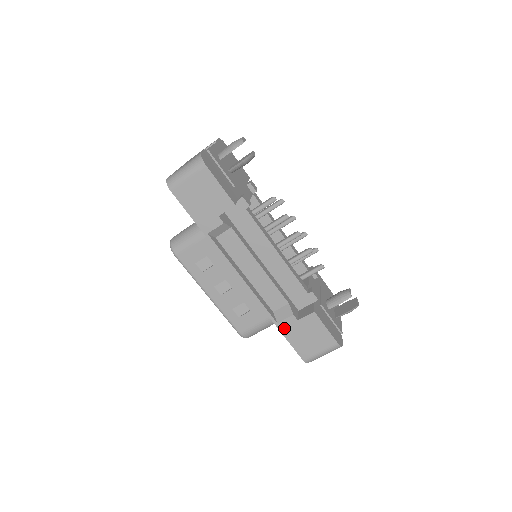
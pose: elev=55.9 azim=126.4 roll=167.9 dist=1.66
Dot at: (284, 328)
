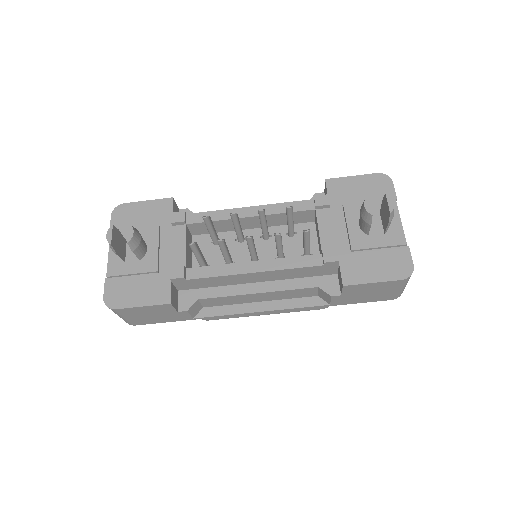
Dot at: (340, 303)
